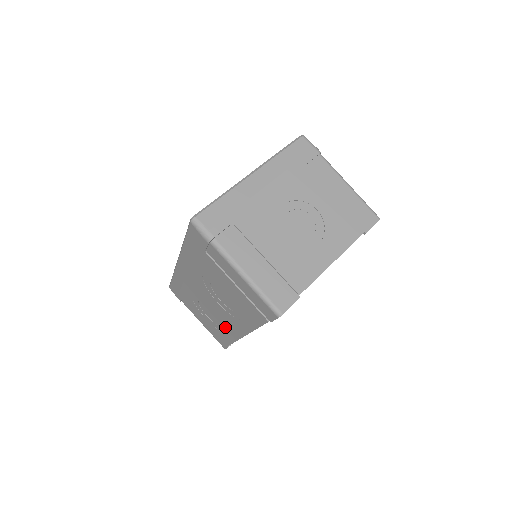
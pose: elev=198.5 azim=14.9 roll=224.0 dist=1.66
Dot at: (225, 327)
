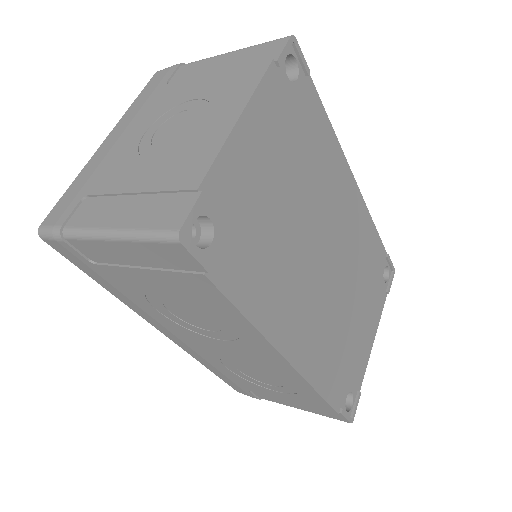
Dot at: (281, 376)
